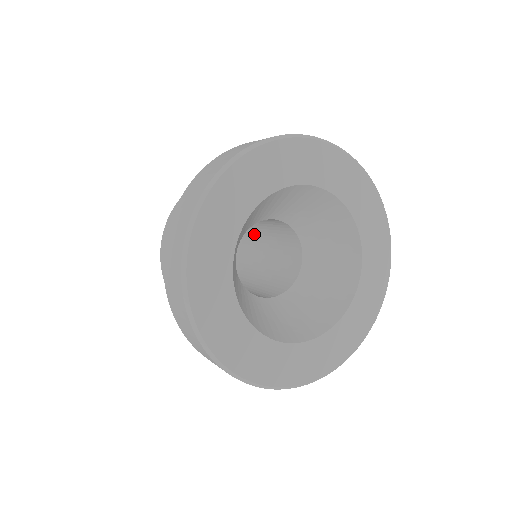
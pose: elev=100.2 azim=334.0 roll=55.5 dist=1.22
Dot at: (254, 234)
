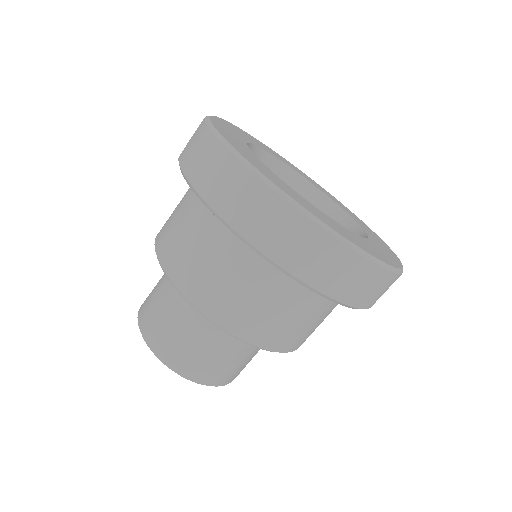
Dot at: occluded
